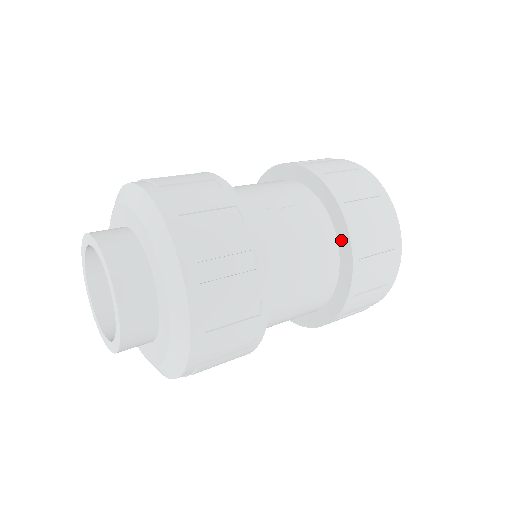
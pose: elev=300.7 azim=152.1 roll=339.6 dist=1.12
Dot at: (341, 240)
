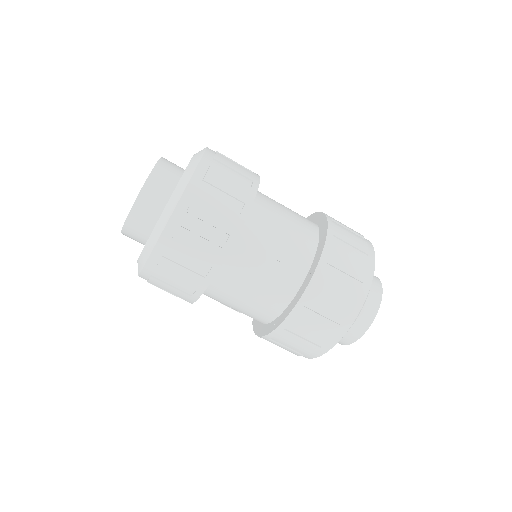
Dot at: (288, 309)
